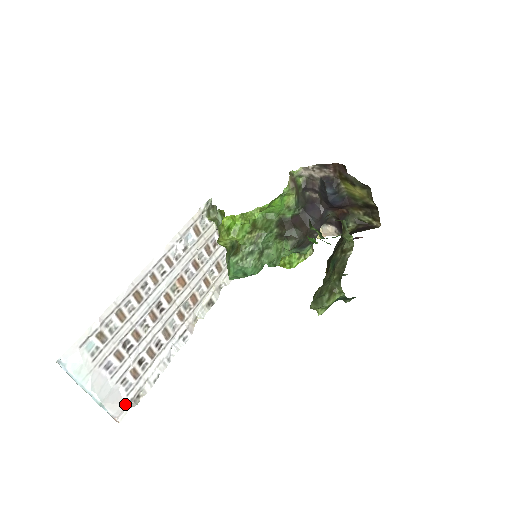
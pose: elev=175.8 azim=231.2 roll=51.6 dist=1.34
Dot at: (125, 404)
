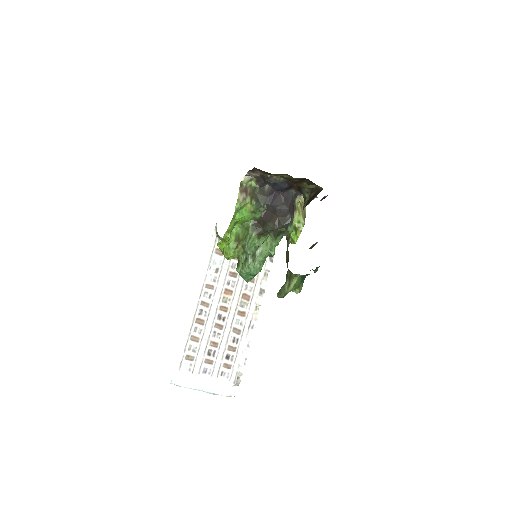
Dot at: (232, 386)
